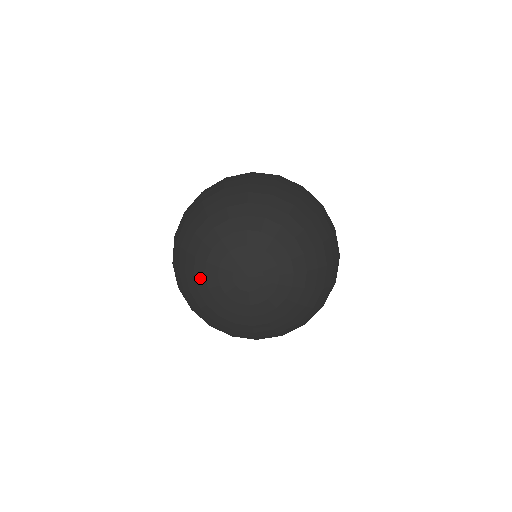
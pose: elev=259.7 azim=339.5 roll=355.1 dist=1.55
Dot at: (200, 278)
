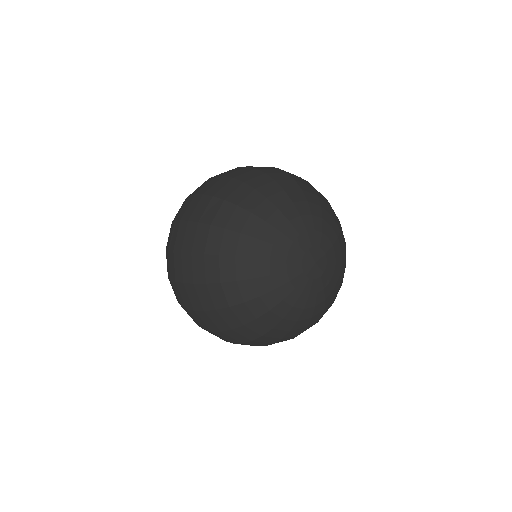
Dot at: (271, 230)
